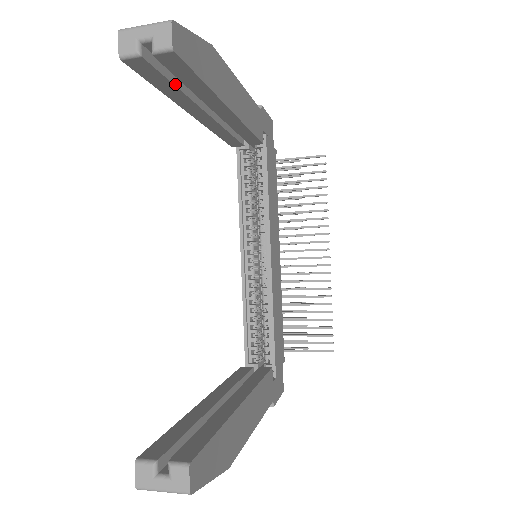
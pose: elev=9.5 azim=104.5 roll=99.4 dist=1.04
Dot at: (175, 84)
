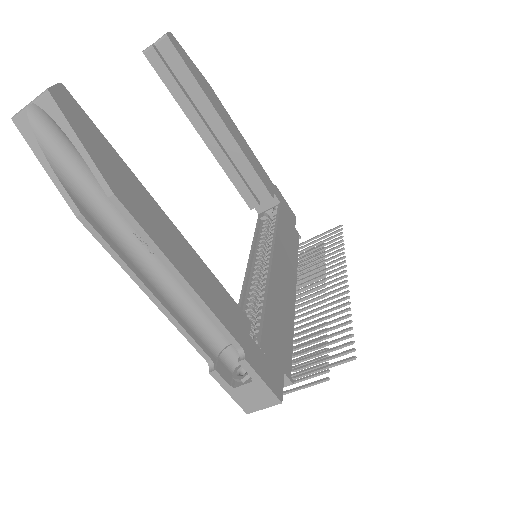
Dot at: (179, 84)
